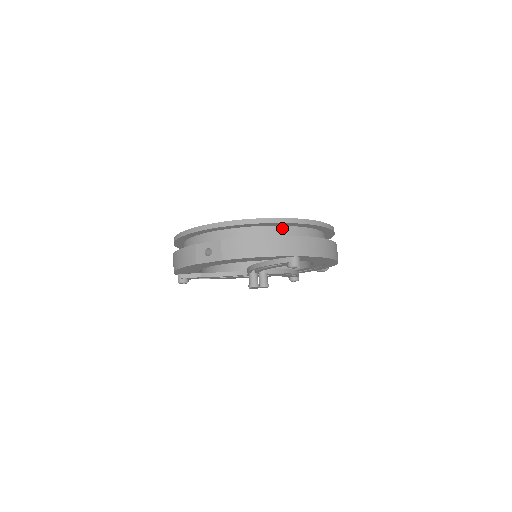
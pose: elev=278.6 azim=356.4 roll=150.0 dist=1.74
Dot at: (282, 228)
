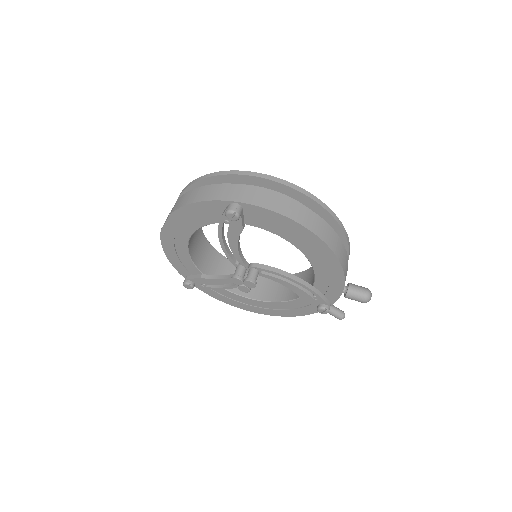
Dot at: occluded
